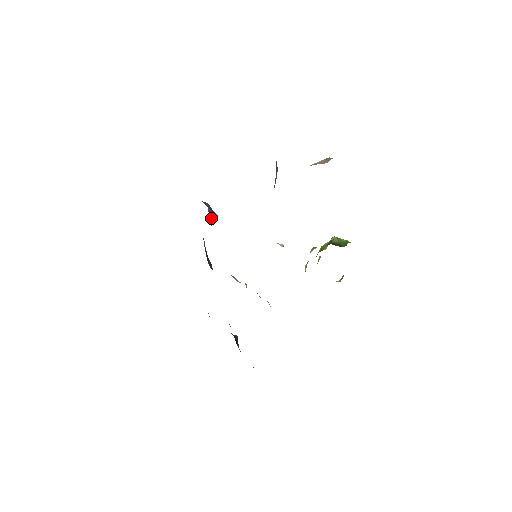
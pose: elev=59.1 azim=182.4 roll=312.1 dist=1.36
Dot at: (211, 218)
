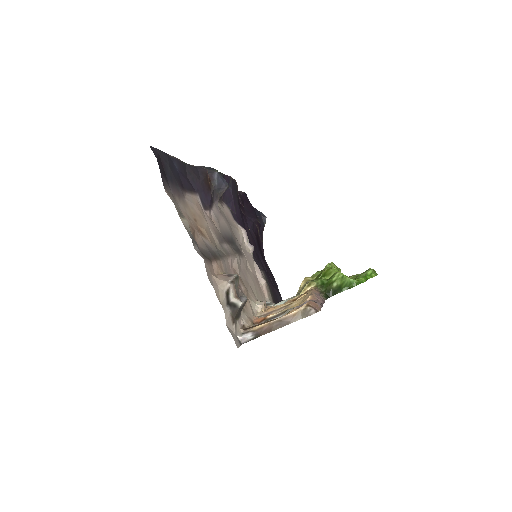
Dot at: (218, 195)
